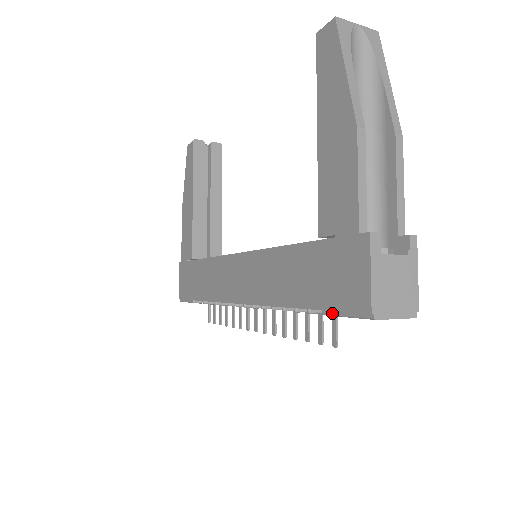
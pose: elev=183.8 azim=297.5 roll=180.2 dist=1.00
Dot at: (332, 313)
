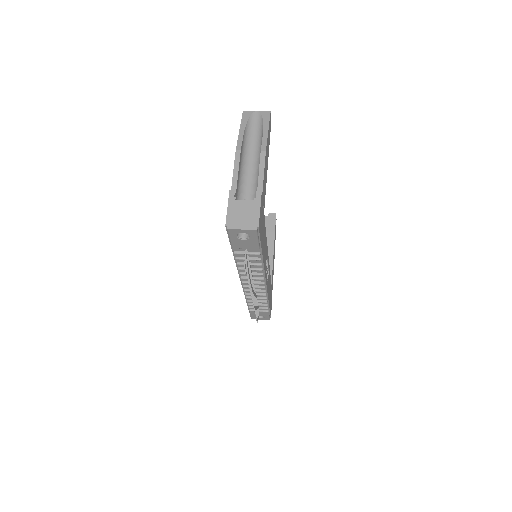
Dot at: (230, 242)
